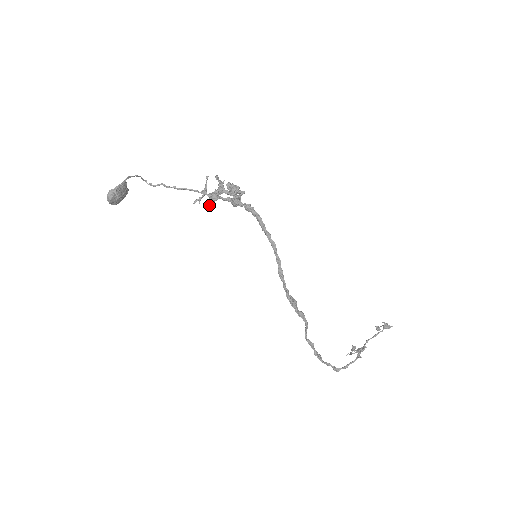
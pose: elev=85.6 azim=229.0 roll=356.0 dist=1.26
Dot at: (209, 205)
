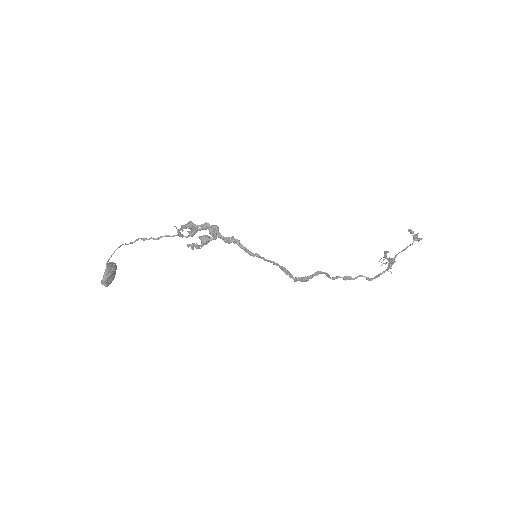
Dot at: (191, 236)
